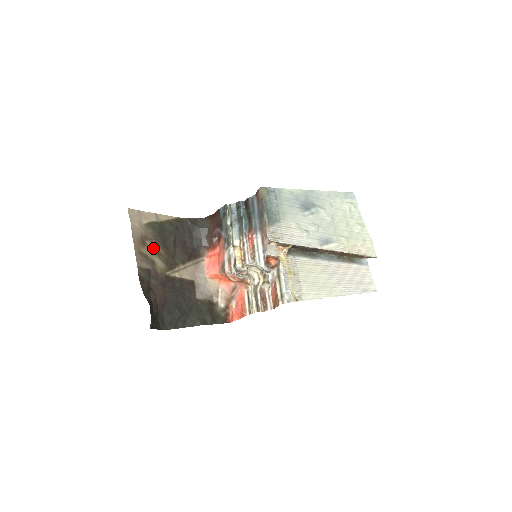
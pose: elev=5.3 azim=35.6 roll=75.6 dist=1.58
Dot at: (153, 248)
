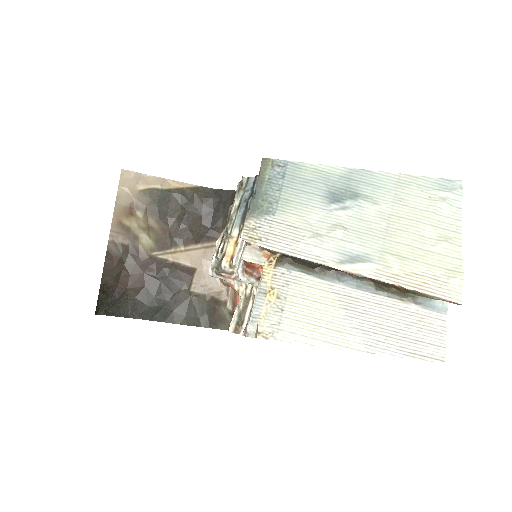
Dot at: (144, 220)
